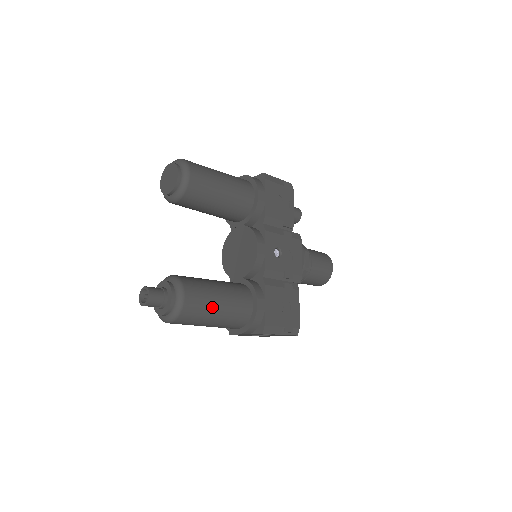
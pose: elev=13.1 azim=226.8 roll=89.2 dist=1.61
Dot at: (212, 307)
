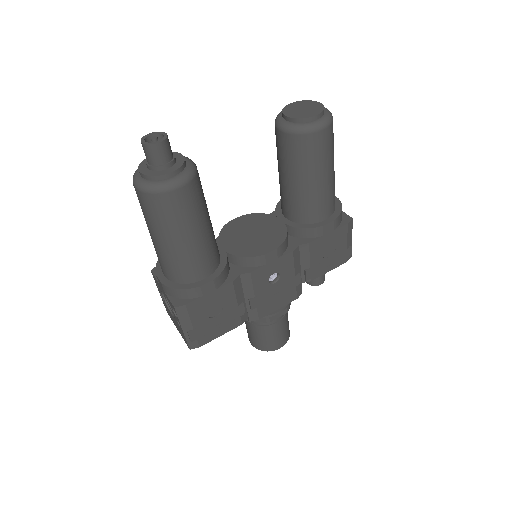
Dot at: (180, 230)
